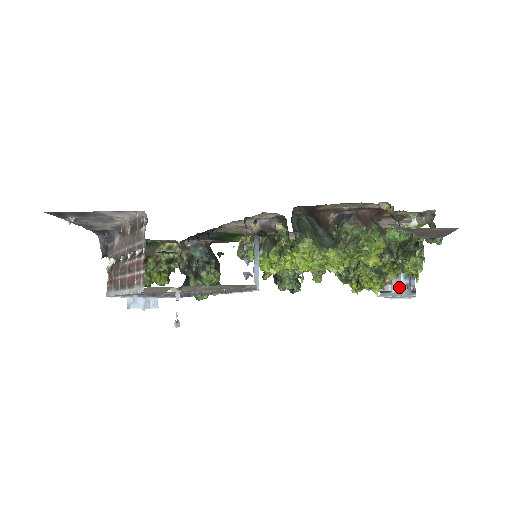
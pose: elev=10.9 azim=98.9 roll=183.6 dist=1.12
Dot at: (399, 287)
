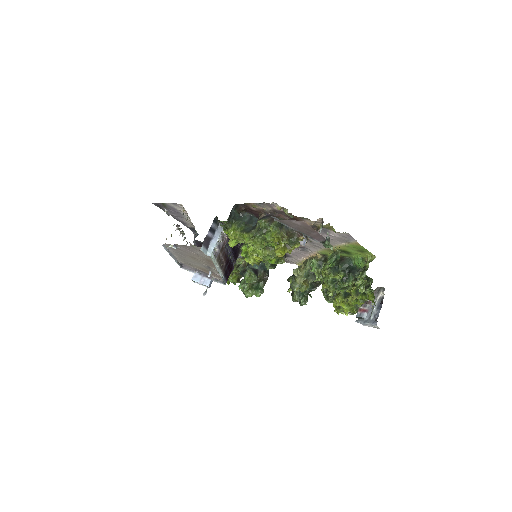
Dot at: (371, 316)
